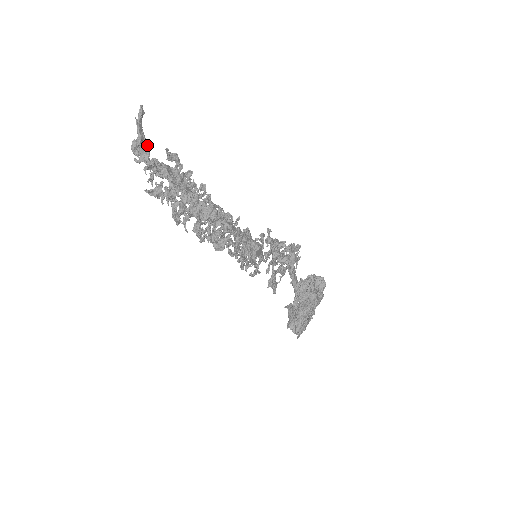
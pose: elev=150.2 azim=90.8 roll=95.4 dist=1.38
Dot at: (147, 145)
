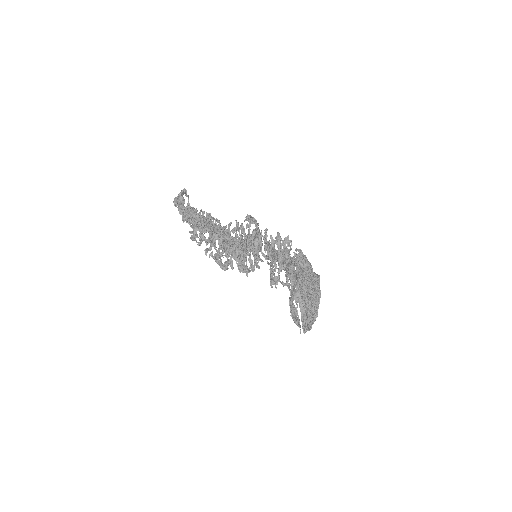
Dot at: (184, 200)
